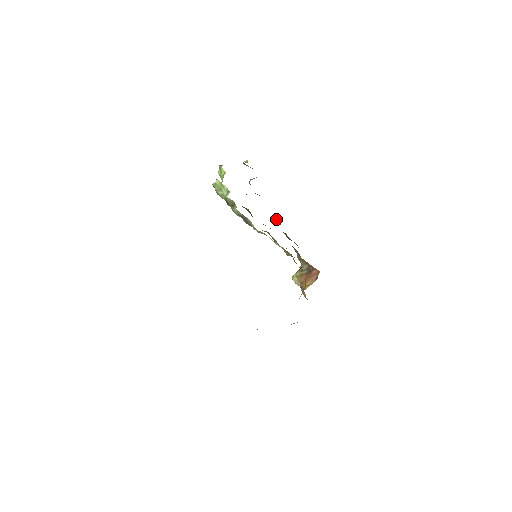
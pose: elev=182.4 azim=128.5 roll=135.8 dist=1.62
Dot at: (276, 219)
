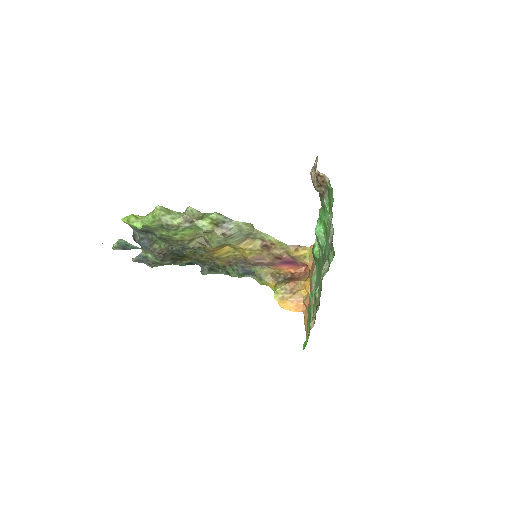
Dot at: (203, 271)
